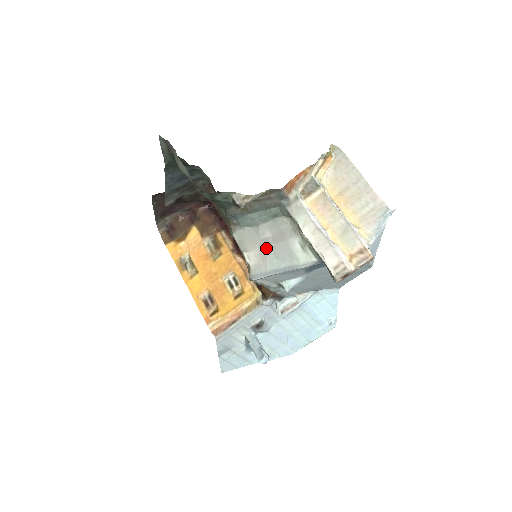
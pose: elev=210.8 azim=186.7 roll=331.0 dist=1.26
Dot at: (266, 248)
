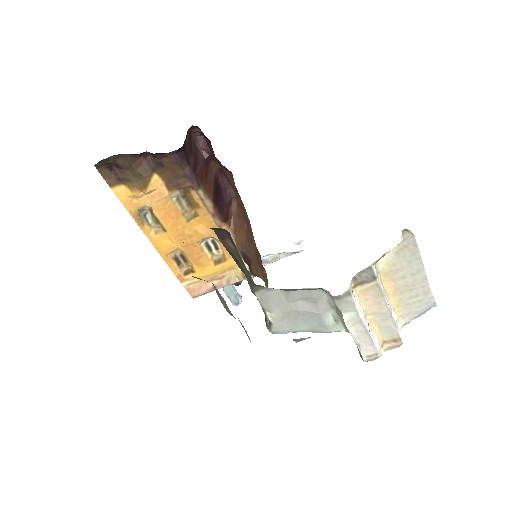
Dot at: (294, 314)
